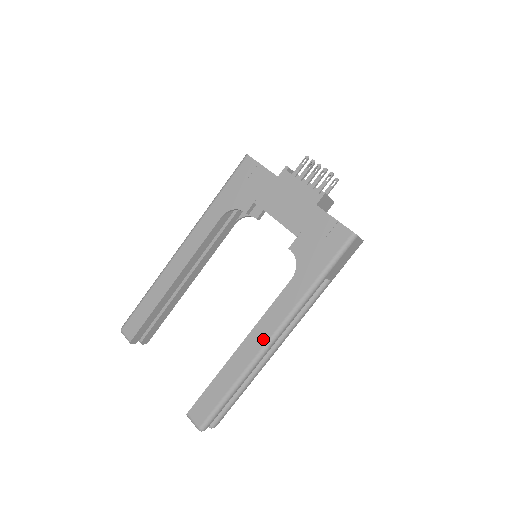
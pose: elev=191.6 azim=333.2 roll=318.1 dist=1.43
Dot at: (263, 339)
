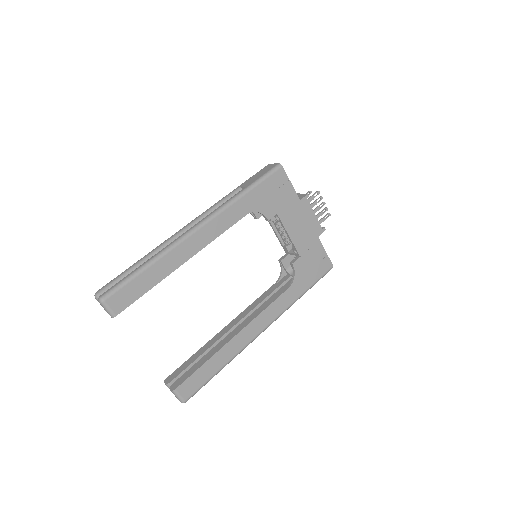
Dot at: (257, 331)
